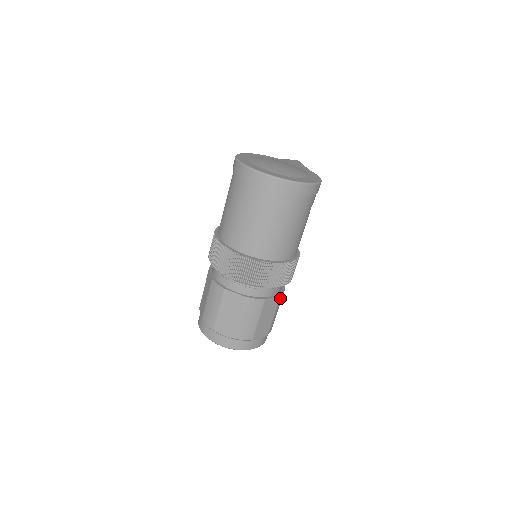
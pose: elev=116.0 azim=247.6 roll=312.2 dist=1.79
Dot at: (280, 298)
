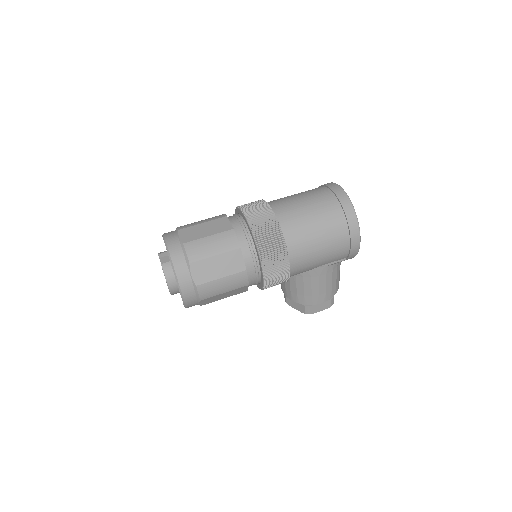
Dot at: (242, 274)
